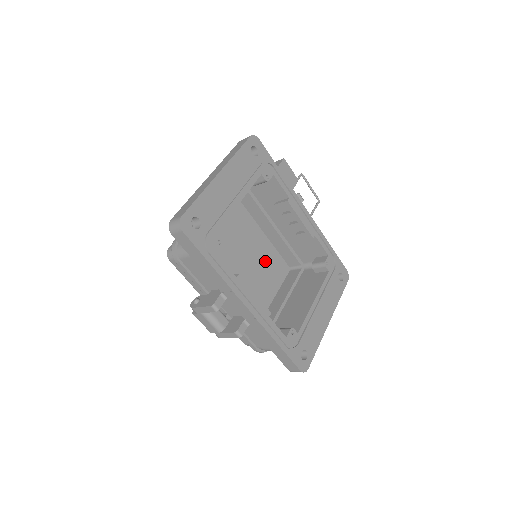
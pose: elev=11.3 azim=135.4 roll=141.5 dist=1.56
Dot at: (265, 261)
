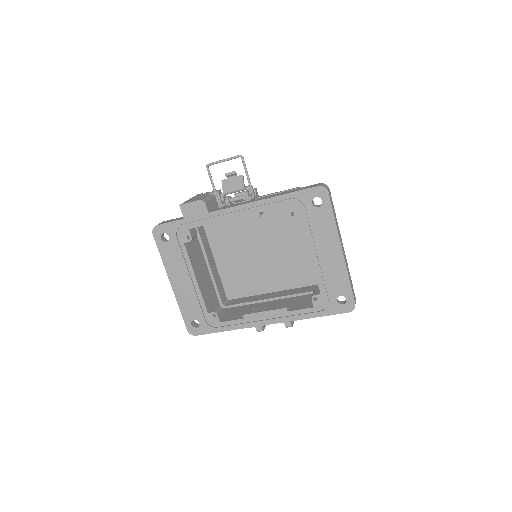
Dot at: (278, 222)
